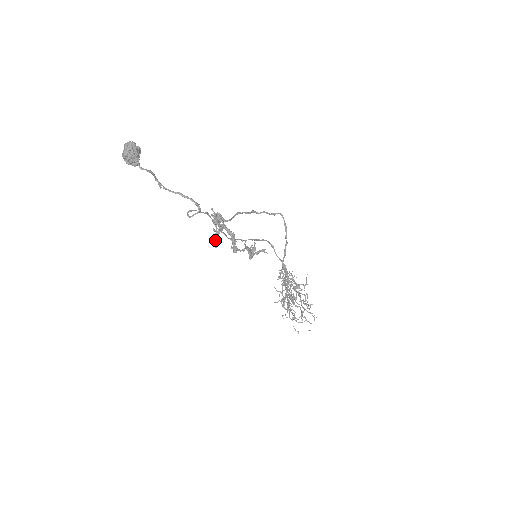
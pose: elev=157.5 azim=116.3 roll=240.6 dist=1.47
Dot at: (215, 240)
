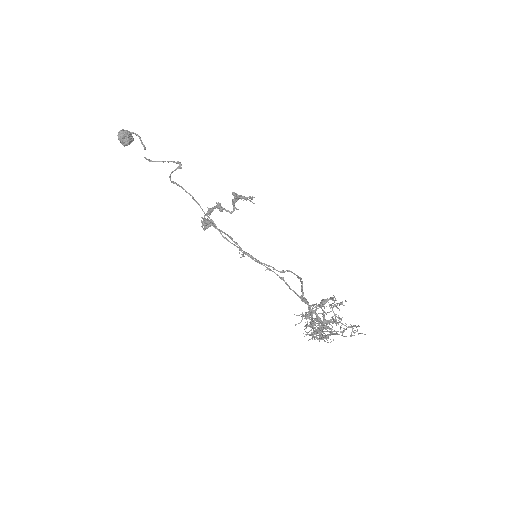
Dot at: (202, 222)
